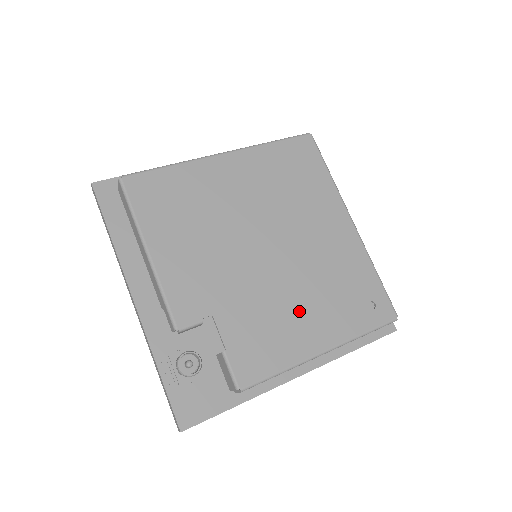
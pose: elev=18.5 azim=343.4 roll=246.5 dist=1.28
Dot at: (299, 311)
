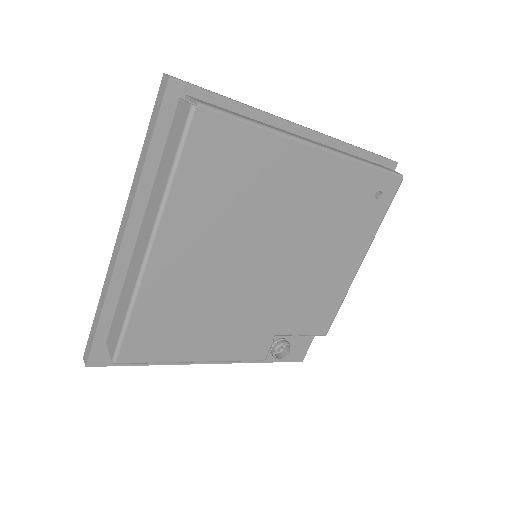
Dot at: (328, 265)
